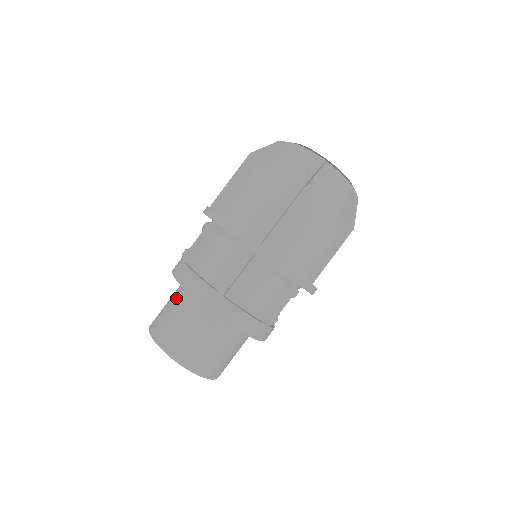
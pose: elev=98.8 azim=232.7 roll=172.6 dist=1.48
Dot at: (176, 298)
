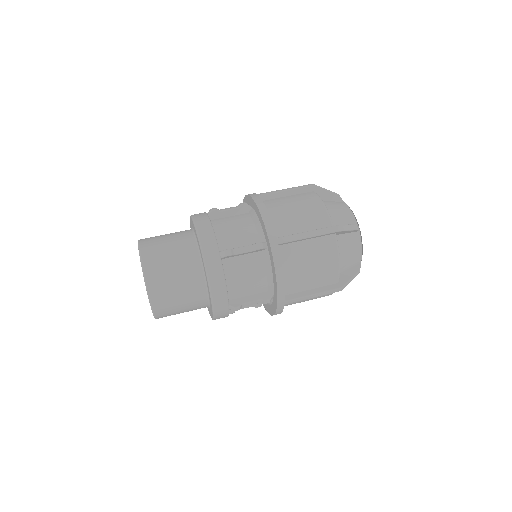
Dot at: (188, 270)
